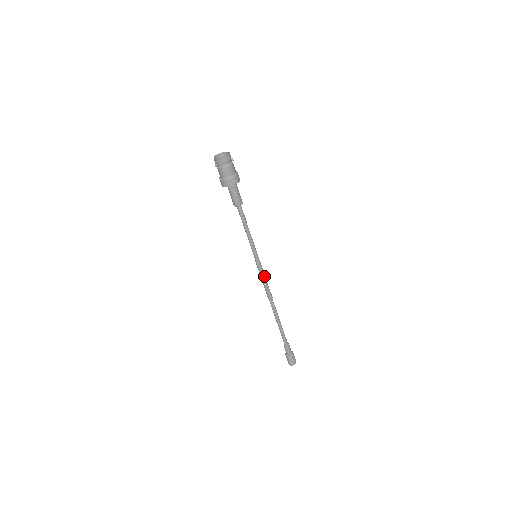
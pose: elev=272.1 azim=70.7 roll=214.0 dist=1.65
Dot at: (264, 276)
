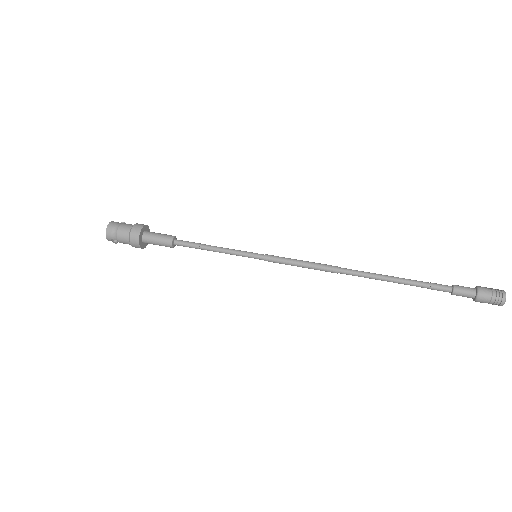
Dot at: (292, 260)
